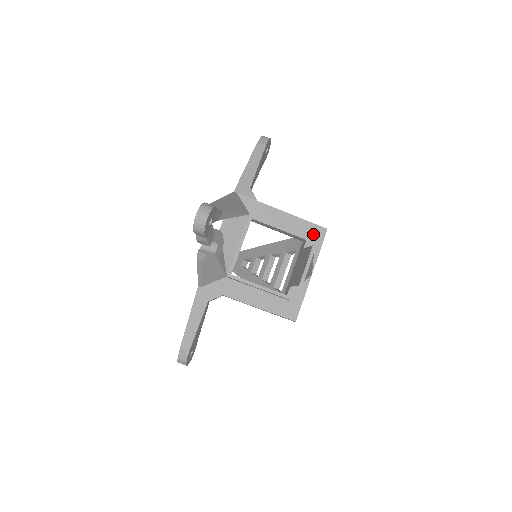
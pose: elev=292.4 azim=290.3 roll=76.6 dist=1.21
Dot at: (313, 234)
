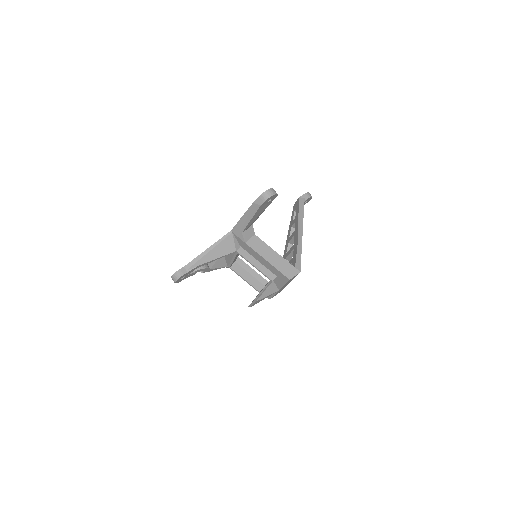
Dot at: (280, 276)
